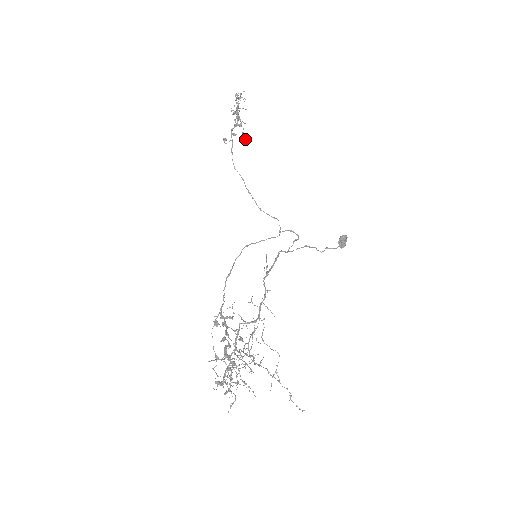
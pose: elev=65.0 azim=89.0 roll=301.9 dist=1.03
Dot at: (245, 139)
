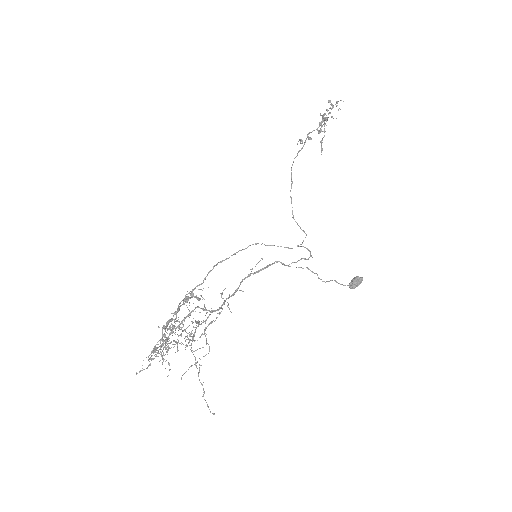
Dot at: (321, 147)
